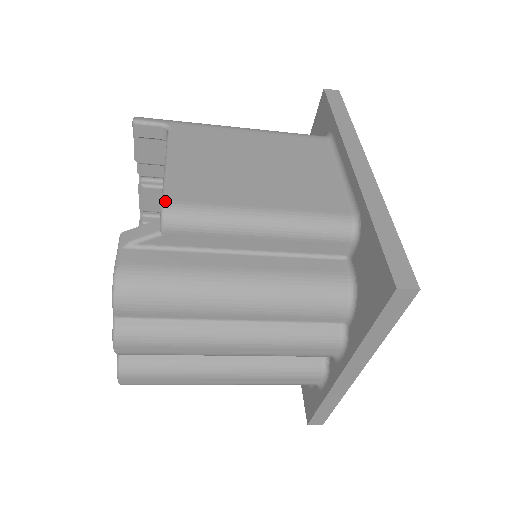
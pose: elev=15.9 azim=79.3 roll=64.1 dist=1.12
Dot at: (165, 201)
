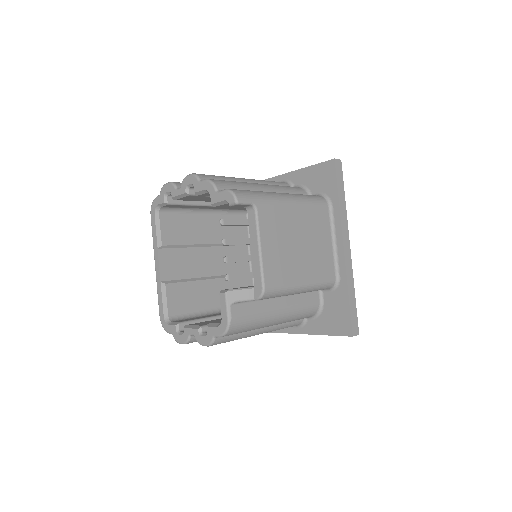
Dot at: (265, 287)
